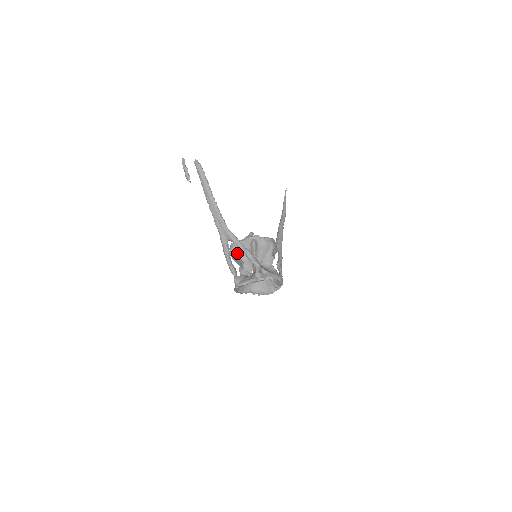
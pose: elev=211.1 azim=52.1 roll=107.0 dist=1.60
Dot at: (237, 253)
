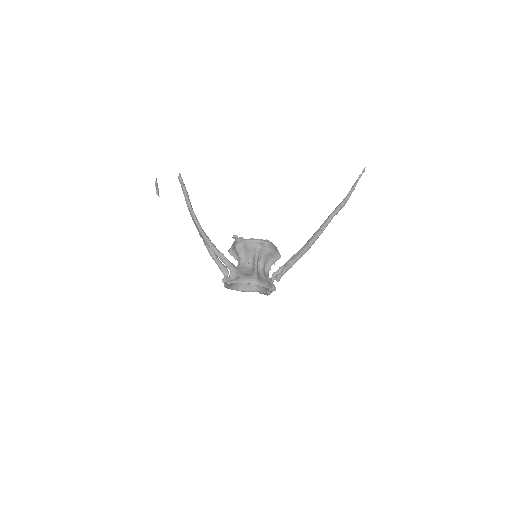
Dot at: (233, 254)
